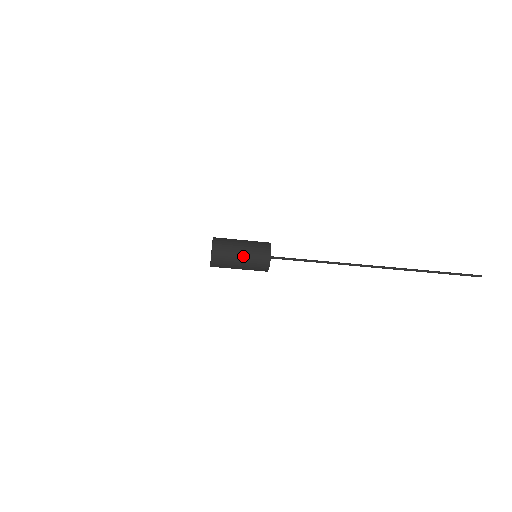
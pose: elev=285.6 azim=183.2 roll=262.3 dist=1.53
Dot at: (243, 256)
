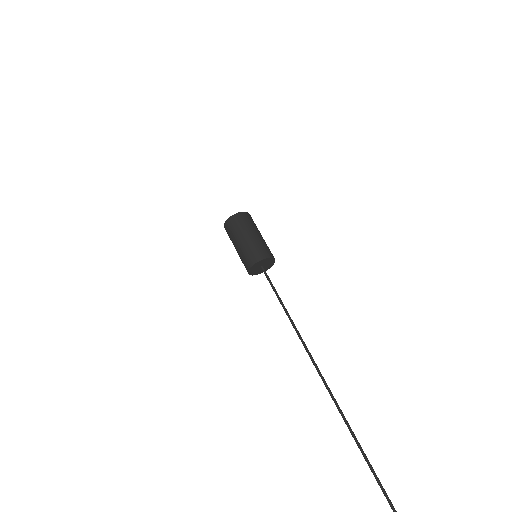
Dot at: (240, 244)
